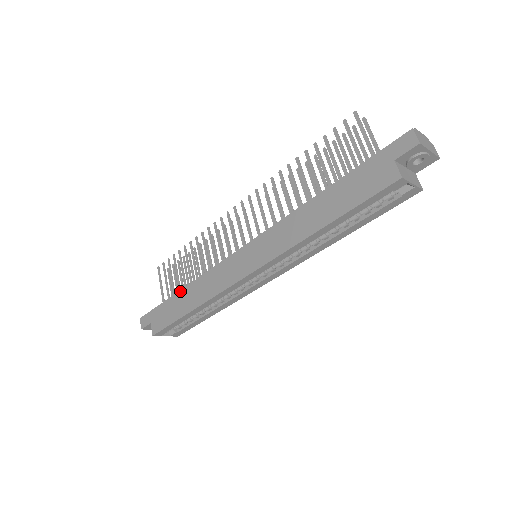
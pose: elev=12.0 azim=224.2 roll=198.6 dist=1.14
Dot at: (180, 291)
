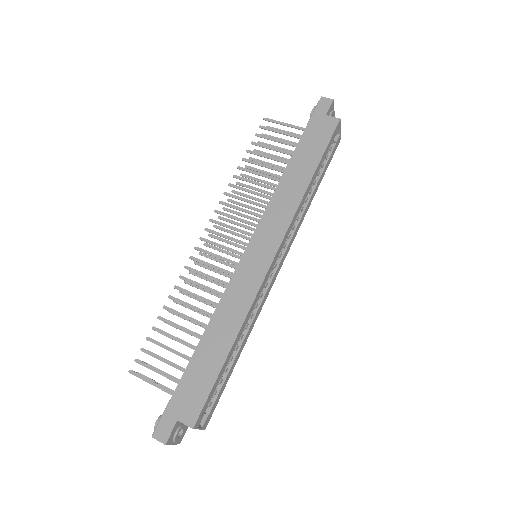
Dot at: (198, 346)
